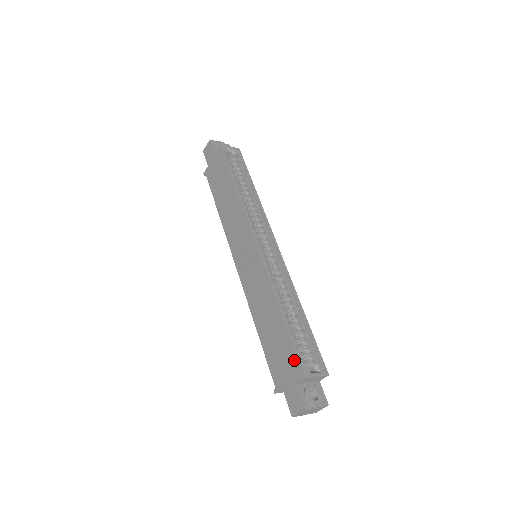
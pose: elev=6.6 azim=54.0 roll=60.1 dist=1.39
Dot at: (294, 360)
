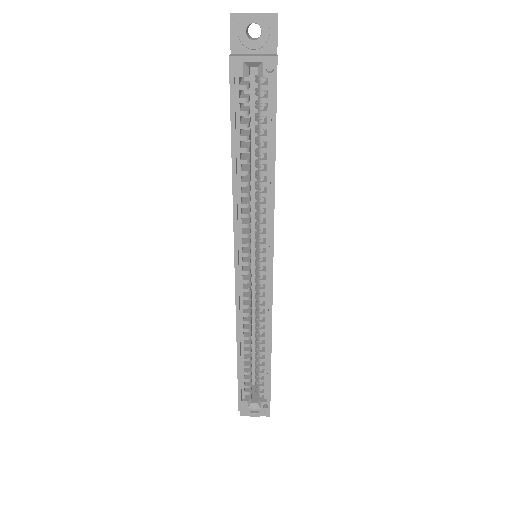
Dot at: (238, 391)
